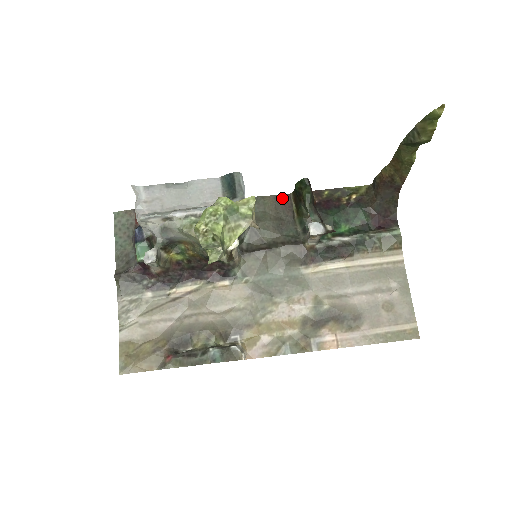
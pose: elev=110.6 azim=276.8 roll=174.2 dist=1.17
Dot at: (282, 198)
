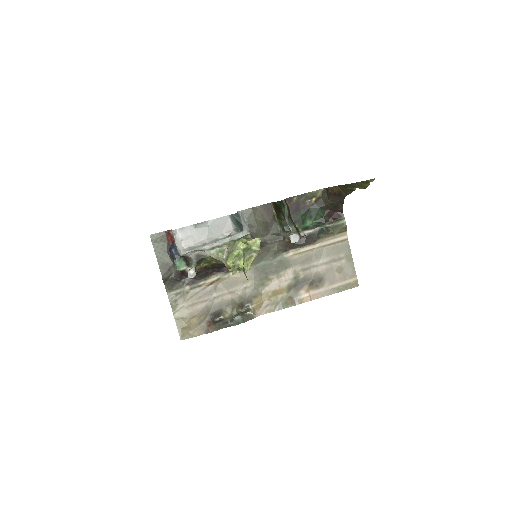
Dot at: (265, 207)
